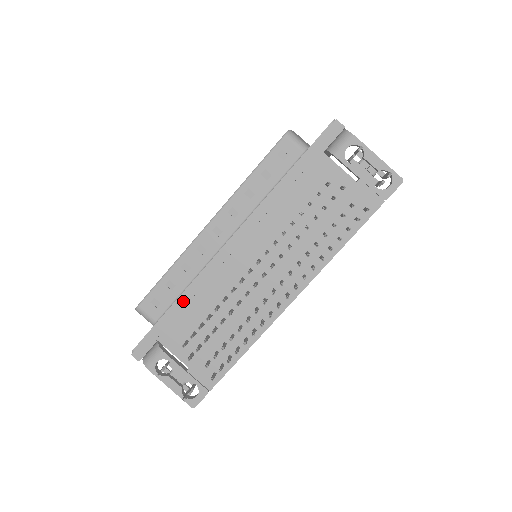
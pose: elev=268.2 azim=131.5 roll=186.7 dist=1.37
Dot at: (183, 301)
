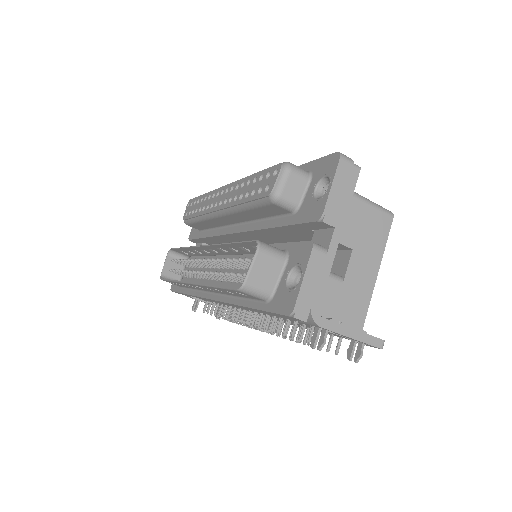
Dot at: (193, 296)
